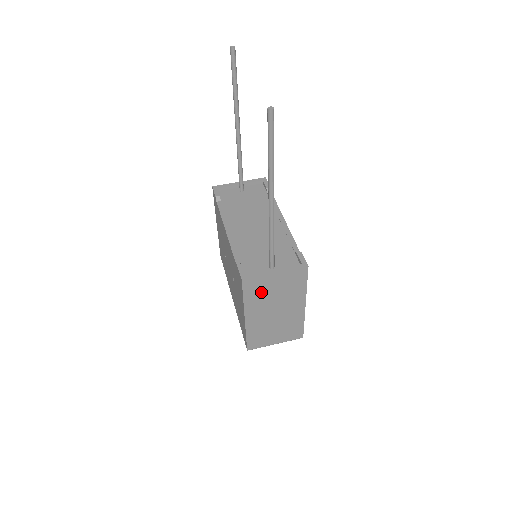
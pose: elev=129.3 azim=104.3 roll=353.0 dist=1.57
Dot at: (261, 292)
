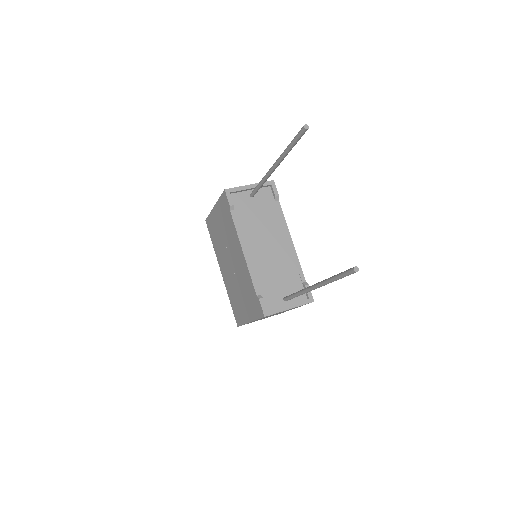
Dot at: occluded
